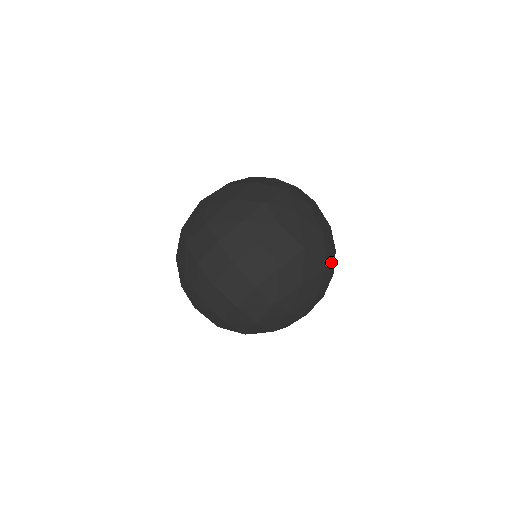
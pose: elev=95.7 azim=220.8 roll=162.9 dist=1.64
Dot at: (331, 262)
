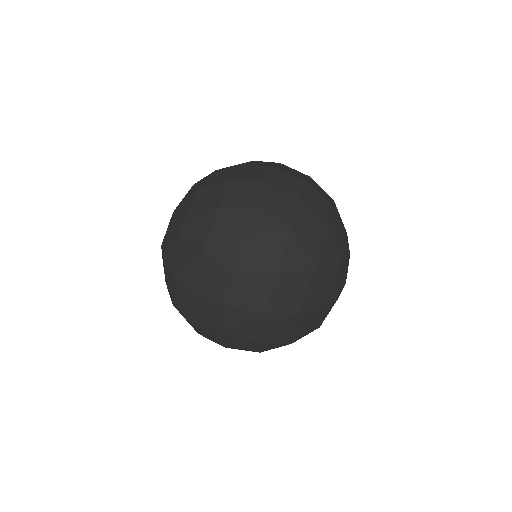
Dot at: occluded
